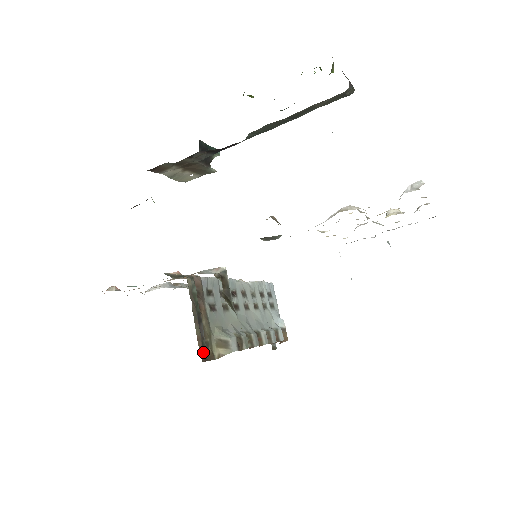
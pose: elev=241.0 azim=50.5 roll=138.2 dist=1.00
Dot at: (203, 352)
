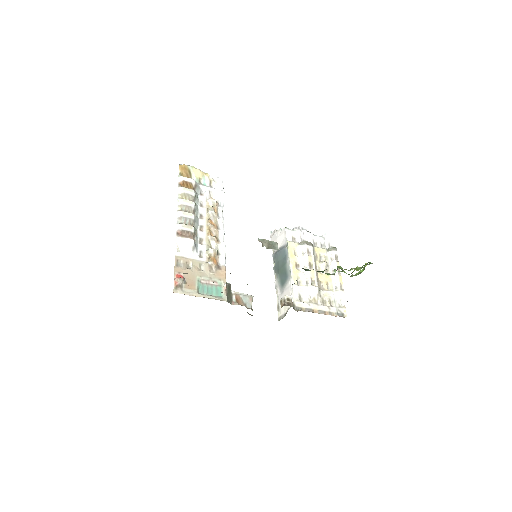
Dot at: occluded
